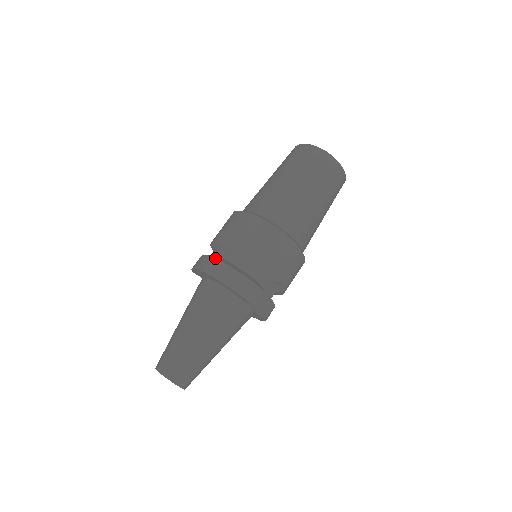
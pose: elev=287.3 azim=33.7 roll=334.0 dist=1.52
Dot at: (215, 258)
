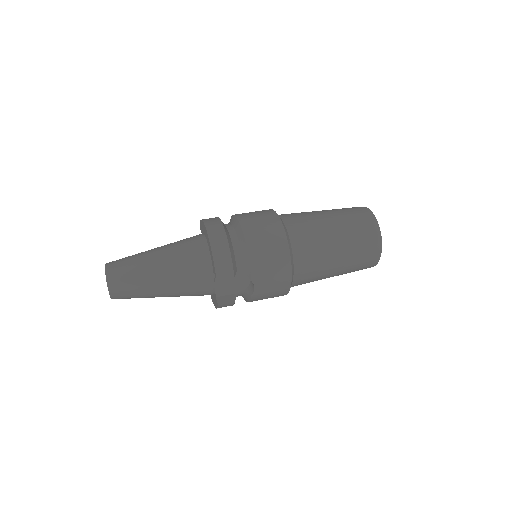
Dot at: (222, 222)
